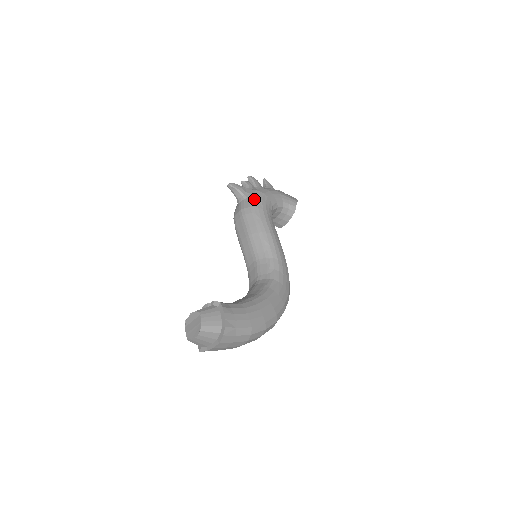
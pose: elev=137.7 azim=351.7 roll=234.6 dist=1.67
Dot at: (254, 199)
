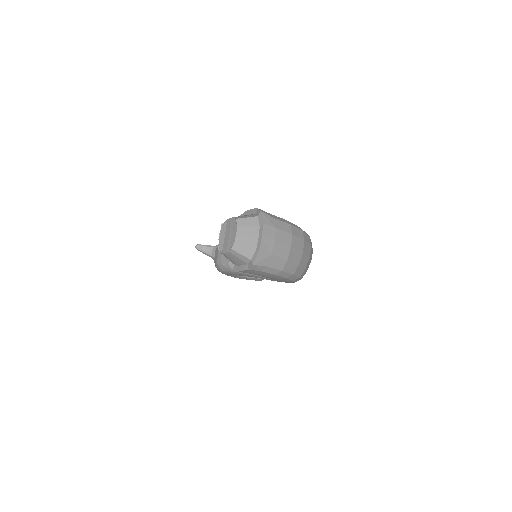
Dot at: occluded
